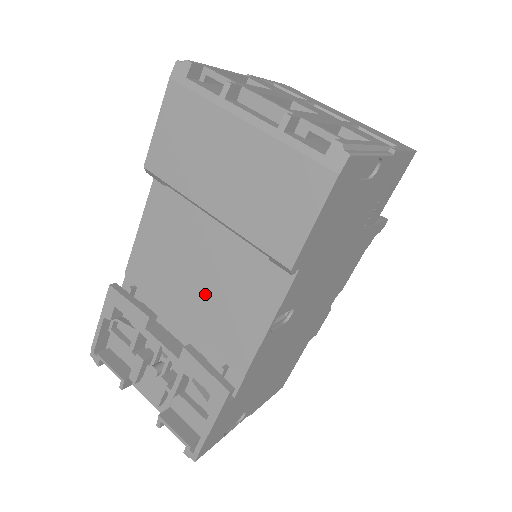
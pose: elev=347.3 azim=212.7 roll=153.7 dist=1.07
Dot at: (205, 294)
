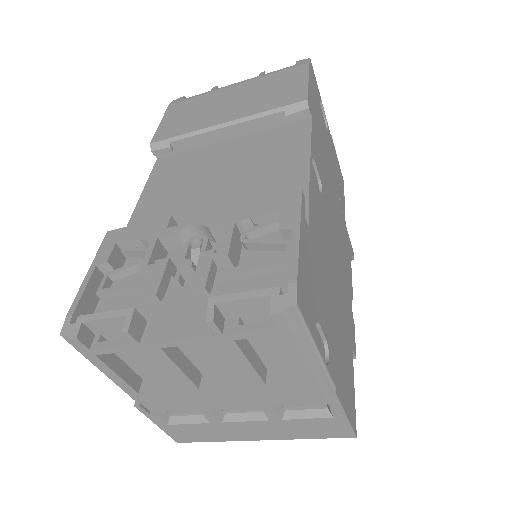
Dot at: (232, 183)
